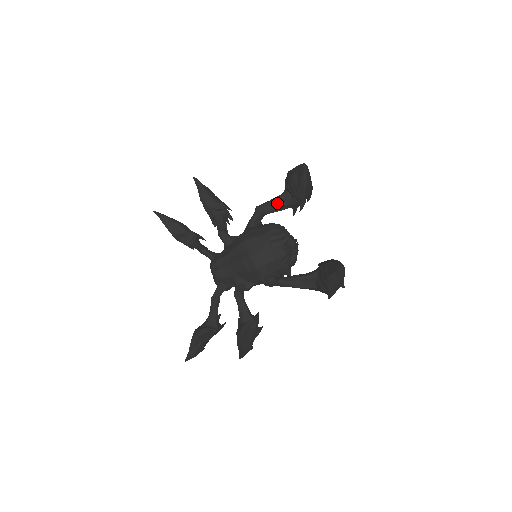
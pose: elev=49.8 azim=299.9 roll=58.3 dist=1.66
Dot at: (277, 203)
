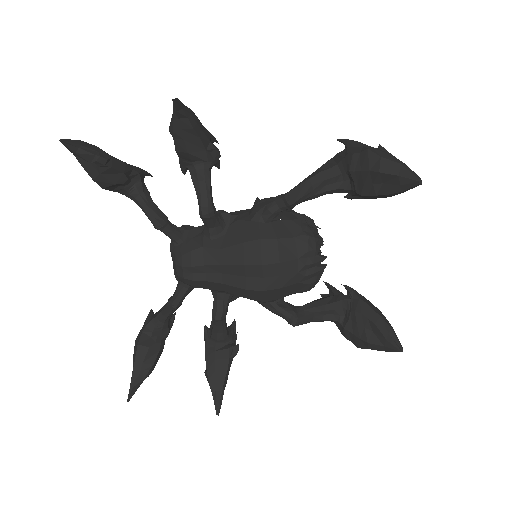
Dot at: (322, 189)
